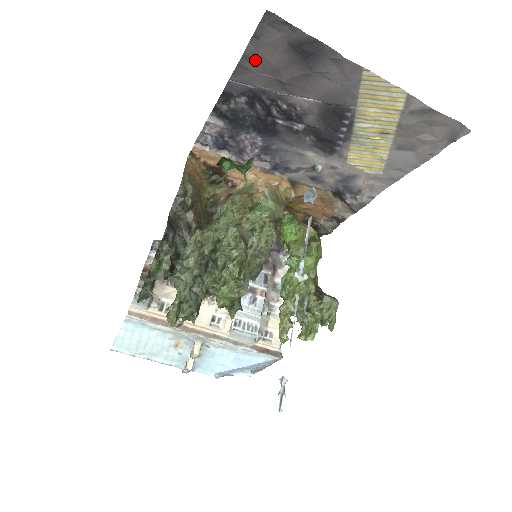
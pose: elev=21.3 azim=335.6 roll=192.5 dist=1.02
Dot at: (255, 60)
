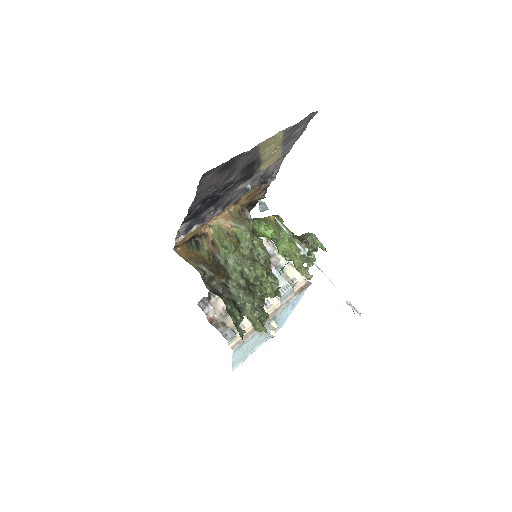
Dot at: (202, 191)
